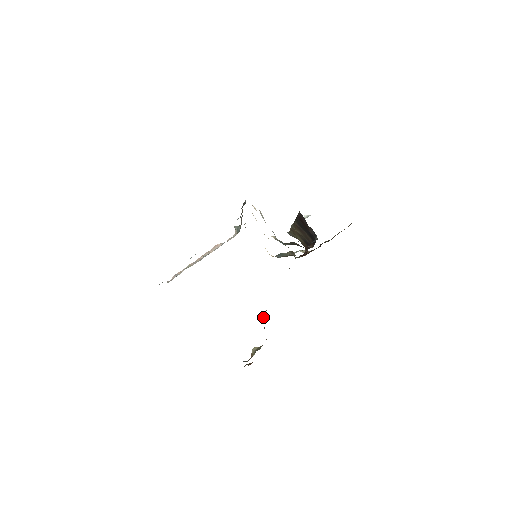
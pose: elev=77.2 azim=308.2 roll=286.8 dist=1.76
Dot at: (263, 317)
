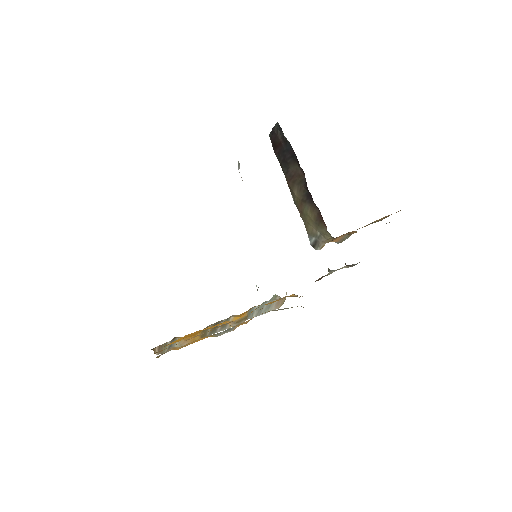
Dot at: occluded
